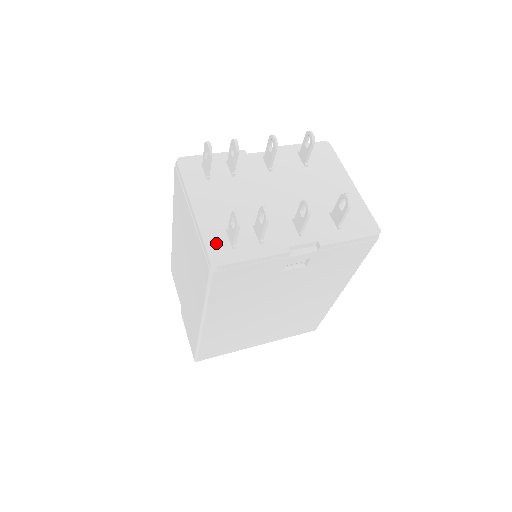
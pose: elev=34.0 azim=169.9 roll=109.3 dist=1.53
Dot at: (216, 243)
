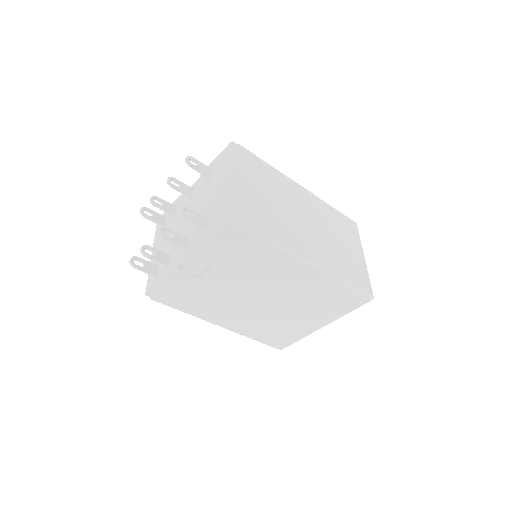
Dot at: (151, 277)
